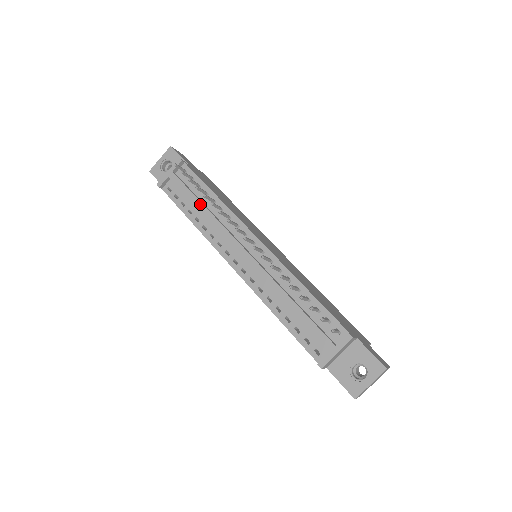
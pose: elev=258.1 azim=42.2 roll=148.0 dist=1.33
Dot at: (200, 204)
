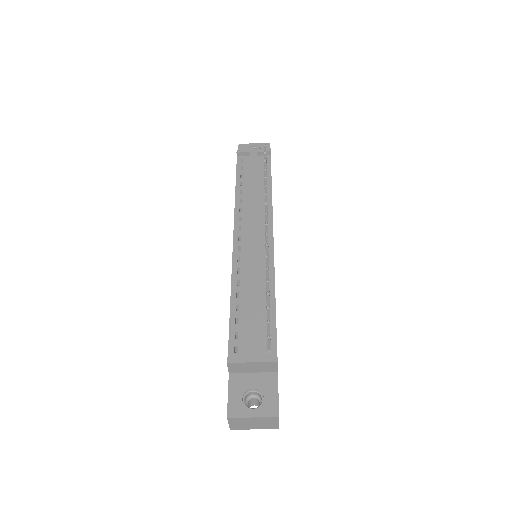
Dot at: (255, 184)
